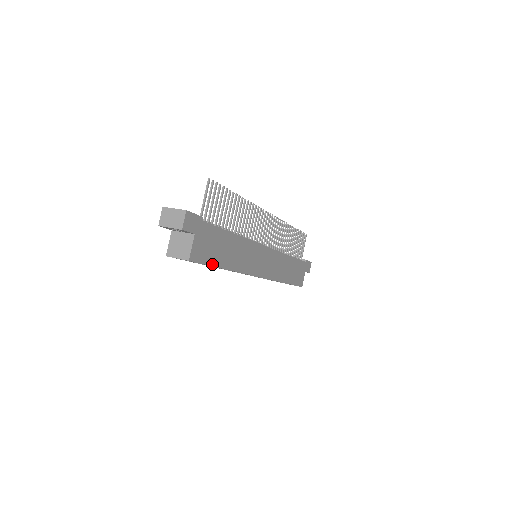
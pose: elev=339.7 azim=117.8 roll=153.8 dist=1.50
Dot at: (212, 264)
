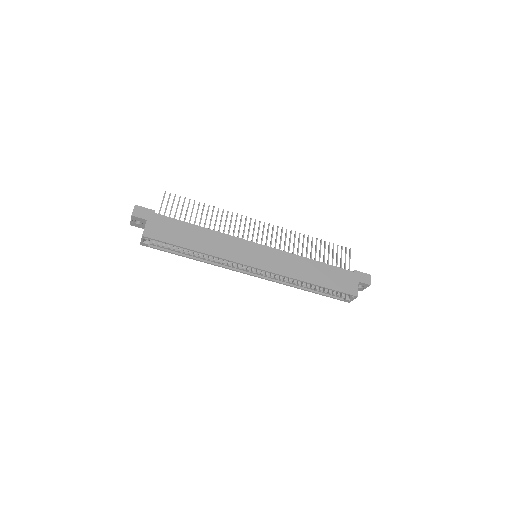
Dot at: (174, 243)
